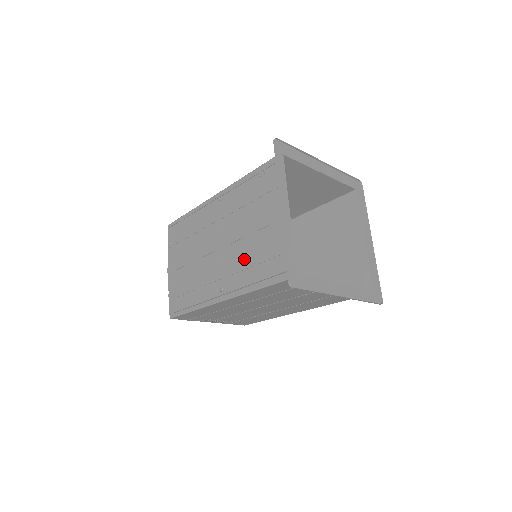
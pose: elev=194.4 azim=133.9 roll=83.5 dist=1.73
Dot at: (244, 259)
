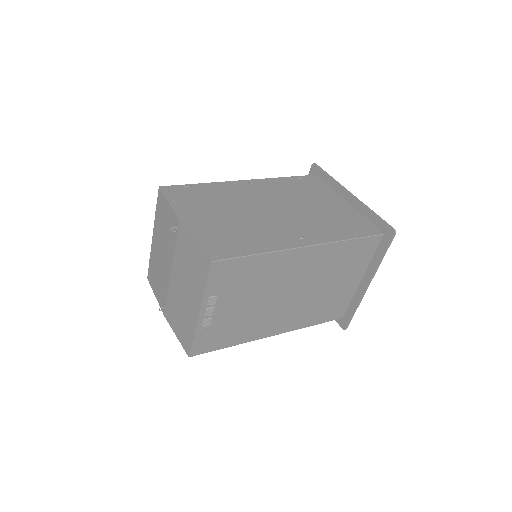
Dot at: (317, 221)
